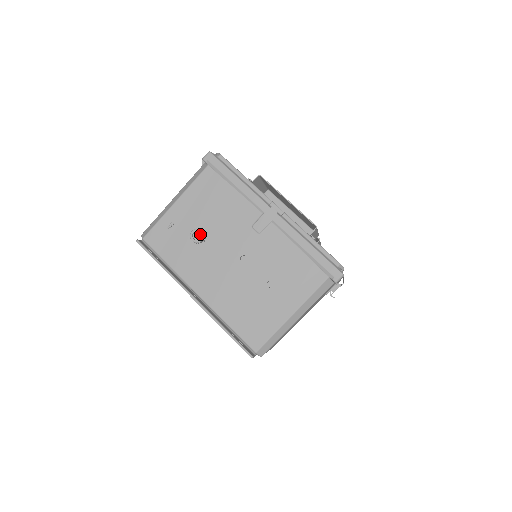
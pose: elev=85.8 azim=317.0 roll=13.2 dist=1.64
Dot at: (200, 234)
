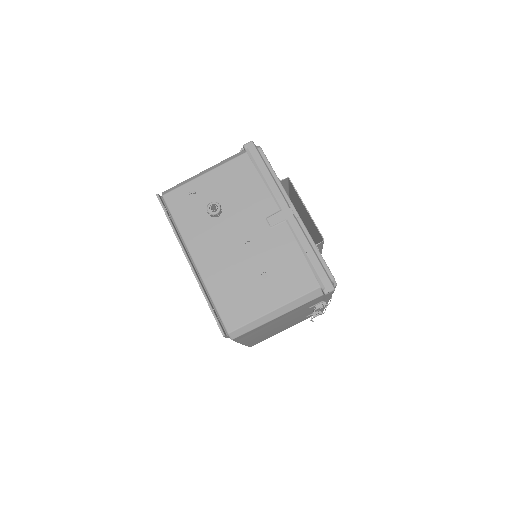
Dot at: (217, 208)
